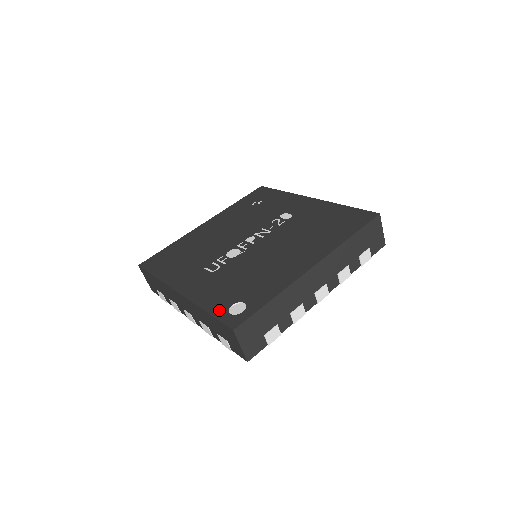
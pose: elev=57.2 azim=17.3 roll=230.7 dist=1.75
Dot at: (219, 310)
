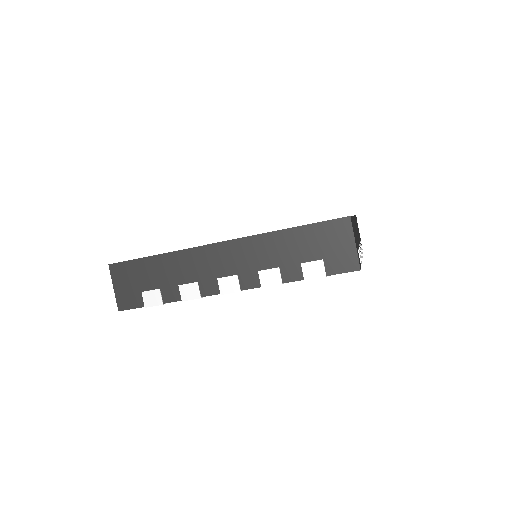
Dot at: occluded
